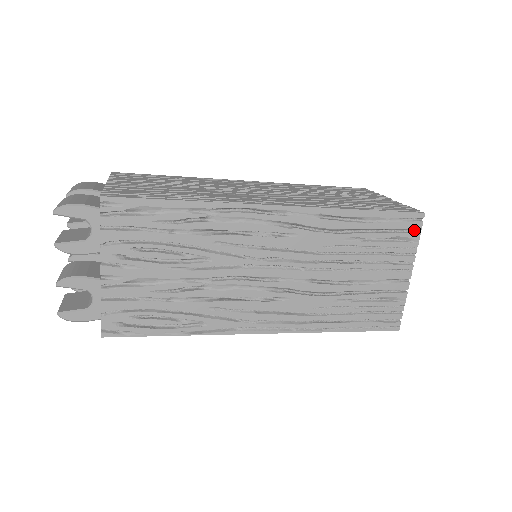
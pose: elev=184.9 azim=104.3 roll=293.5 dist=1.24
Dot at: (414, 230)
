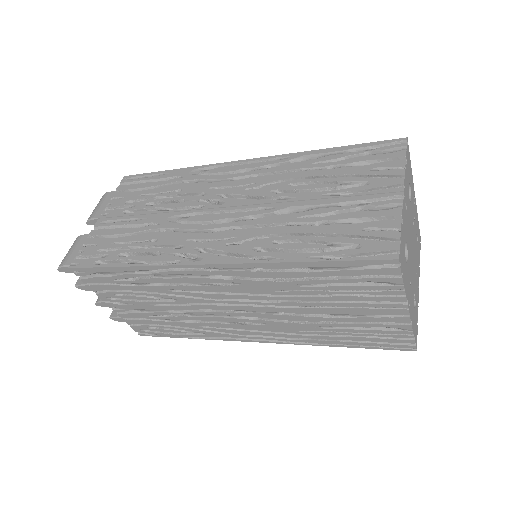
Dot at: (393, 272)
